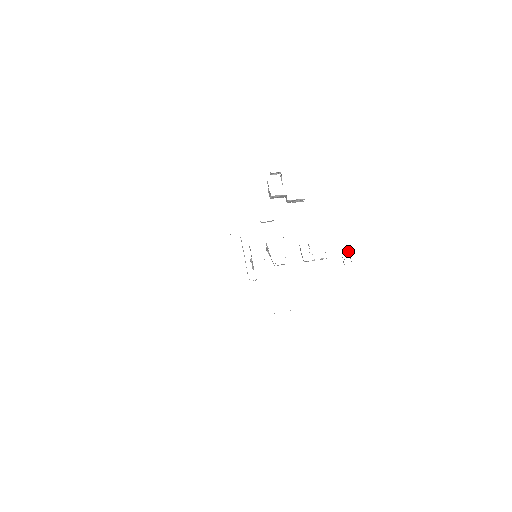
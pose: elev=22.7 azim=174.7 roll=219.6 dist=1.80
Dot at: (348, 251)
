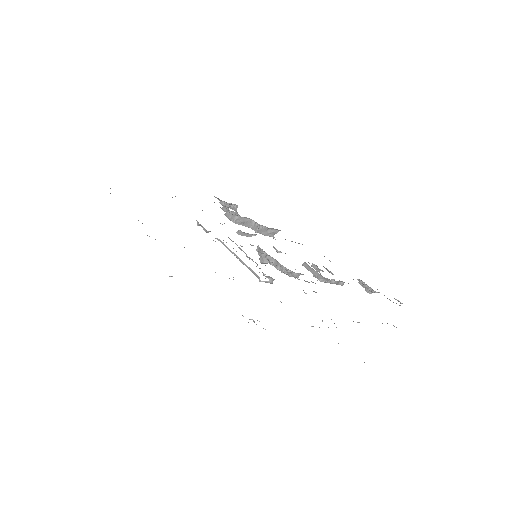
Dot at: (361, 282)
